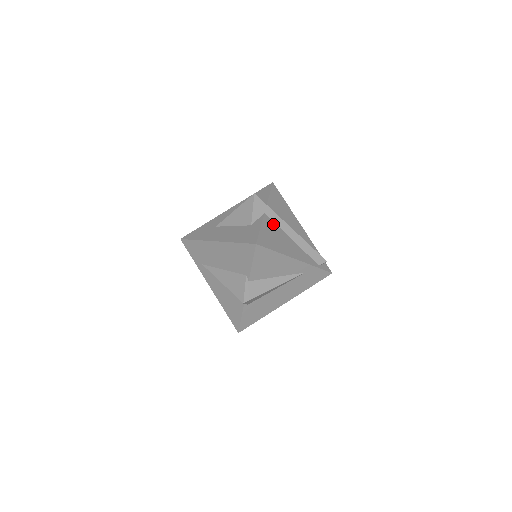
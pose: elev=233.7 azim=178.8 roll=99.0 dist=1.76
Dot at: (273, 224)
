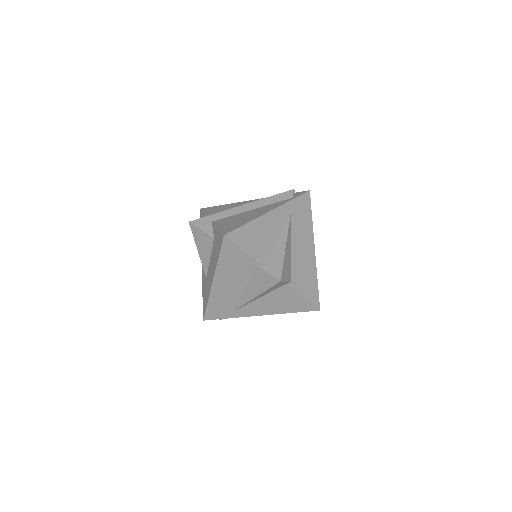
Dot at: (226, 219)
